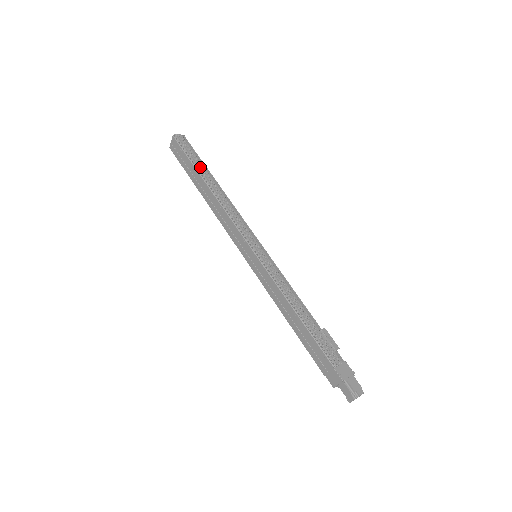
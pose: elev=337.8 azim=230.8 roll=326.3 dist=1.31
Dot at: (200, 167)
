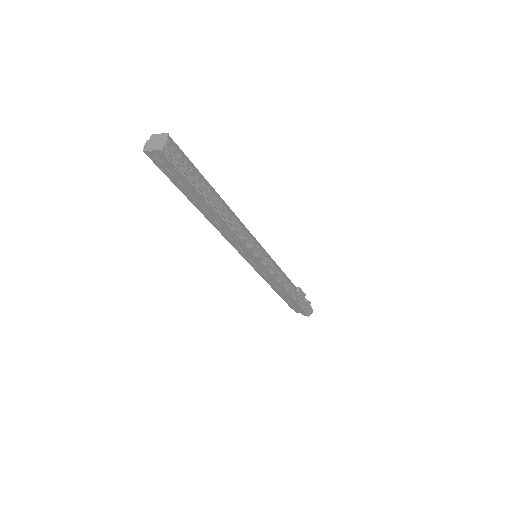
Dot at: (205, 190)
